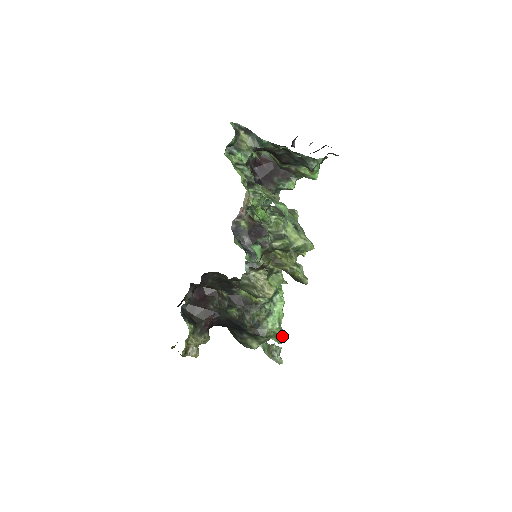
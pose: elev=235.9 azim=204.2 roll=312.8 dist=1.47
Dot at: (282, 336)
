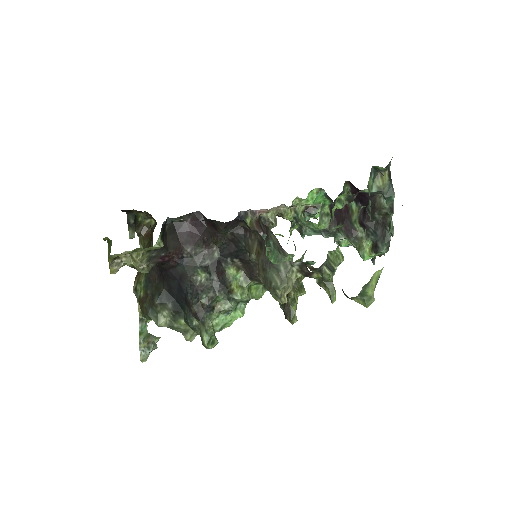
Dot at: (214, 341)
